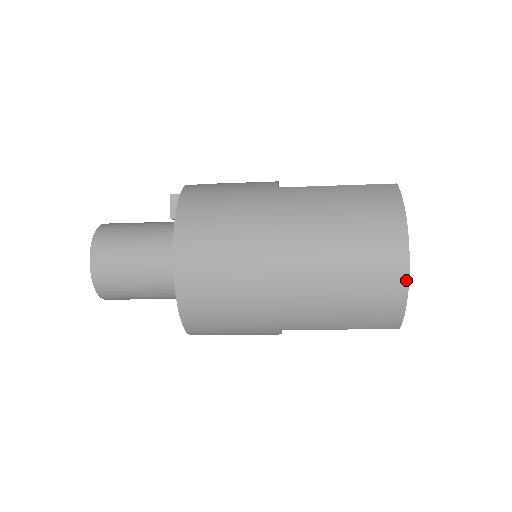
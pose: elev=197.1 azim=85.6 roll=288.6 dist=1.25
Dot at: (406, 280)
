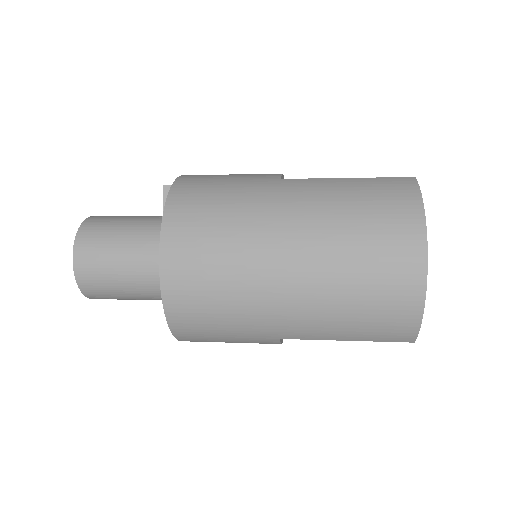
Dot at: (423, 285)
